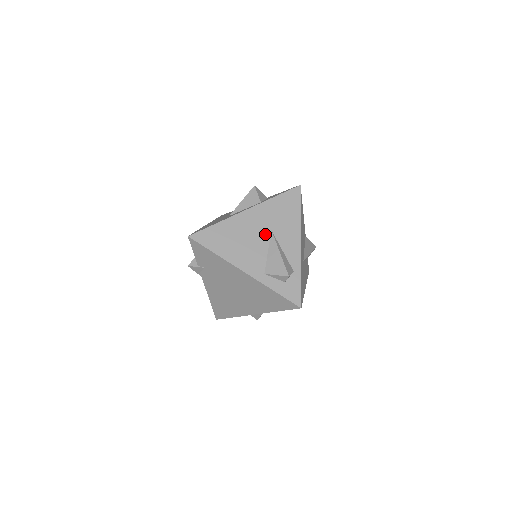
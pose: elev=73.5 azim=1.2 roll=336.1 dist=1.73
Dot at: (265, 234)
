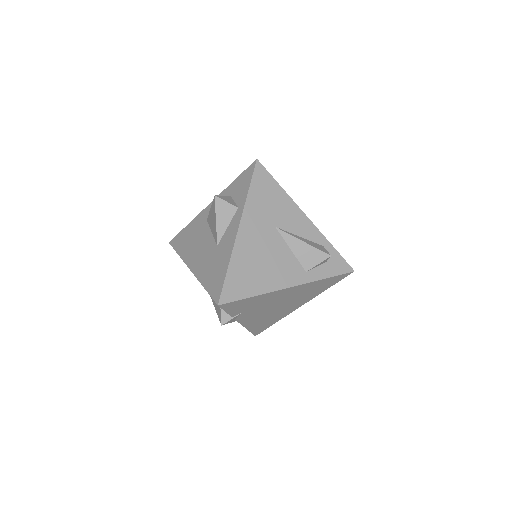
Dot at: (274, 236)
